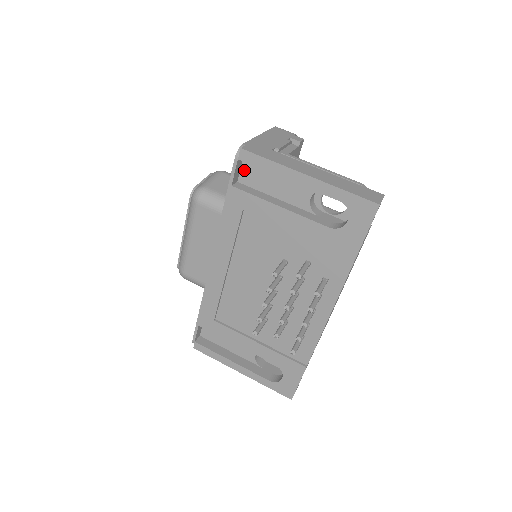
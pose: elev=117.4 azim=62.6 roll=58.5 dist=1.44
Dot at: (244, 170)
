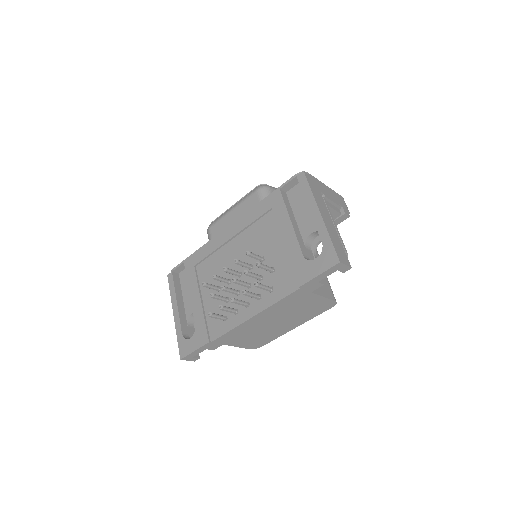
Dot at: (295, 188)
